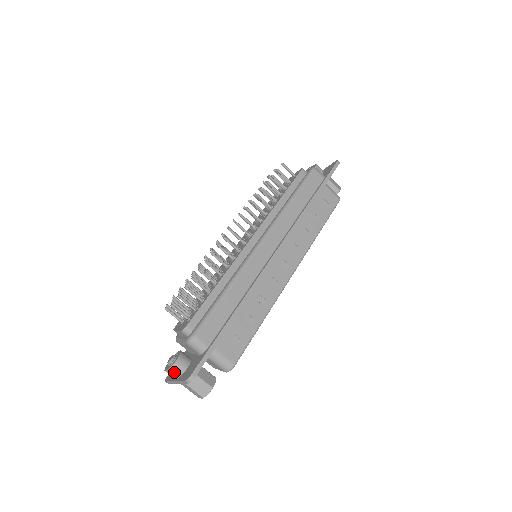
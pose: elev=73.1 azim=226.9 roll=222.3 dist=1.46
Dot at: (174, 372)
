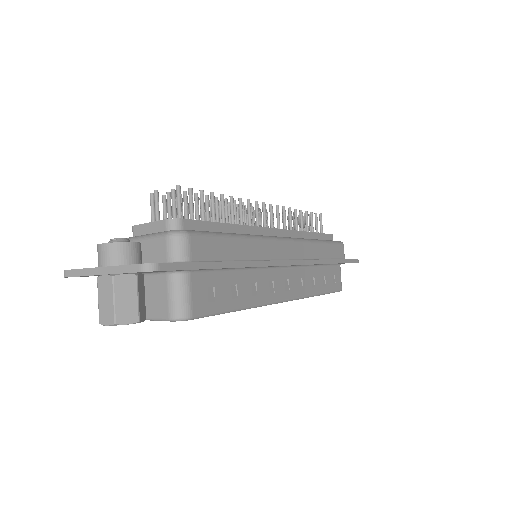
Dot at: (116, 253)
